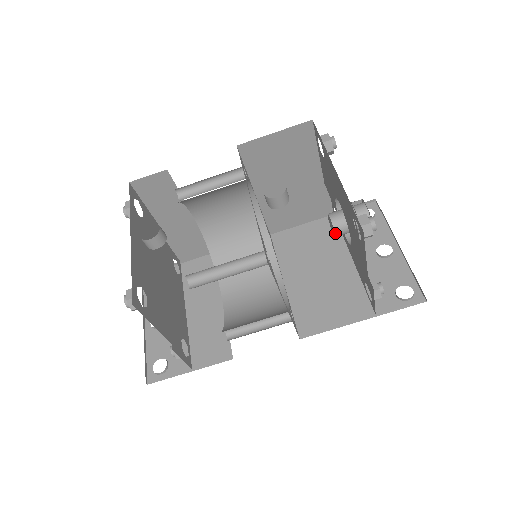
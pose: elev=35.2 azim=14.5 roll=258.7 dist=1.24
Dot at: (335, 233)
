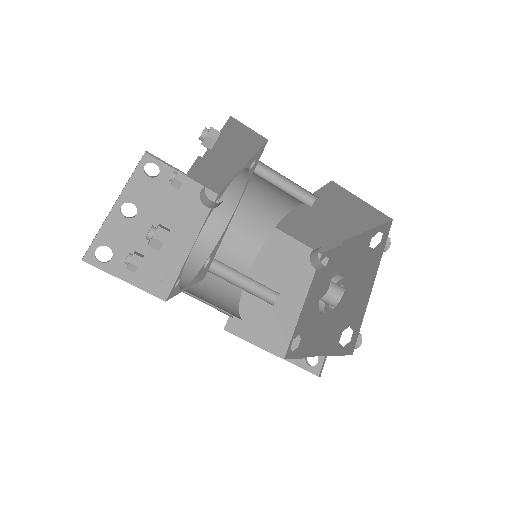
Dot at: (321, 298)
